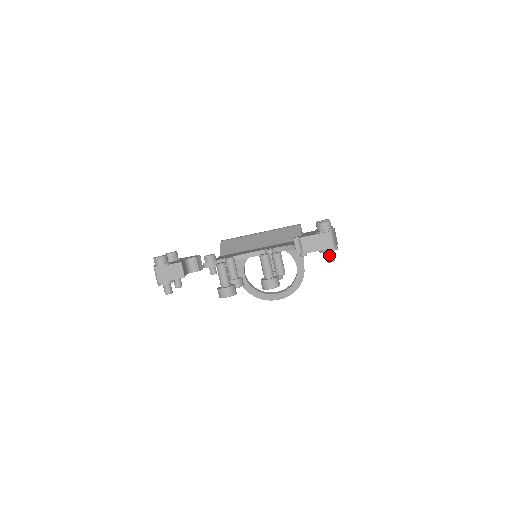
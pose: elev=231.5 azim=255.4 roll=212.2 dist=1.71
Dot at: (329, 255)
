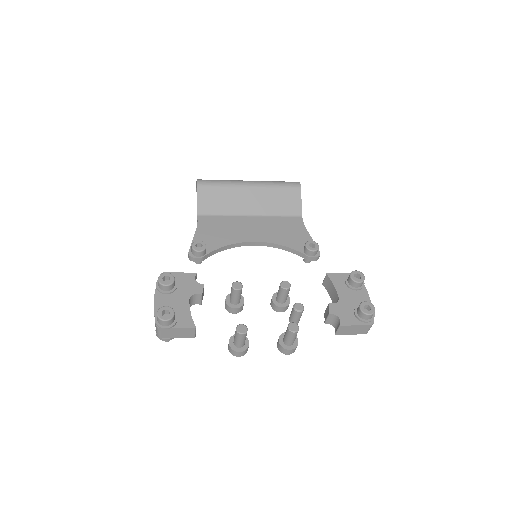
Dot at: occluded
